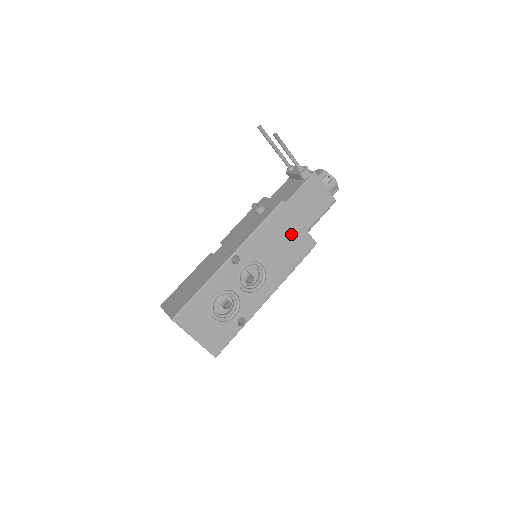
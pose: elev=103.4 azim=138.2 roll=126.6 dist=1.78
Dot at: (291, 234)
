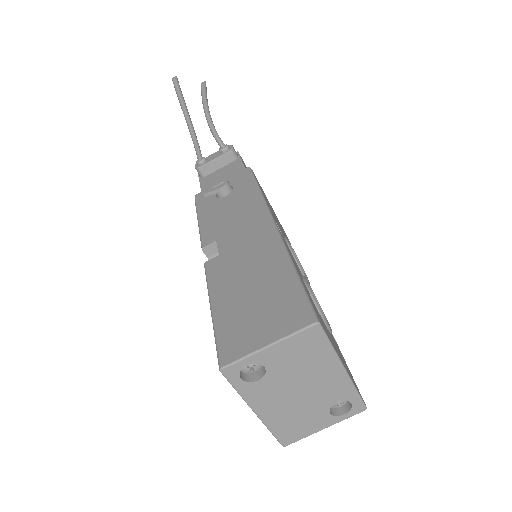
Dot at: occluded
